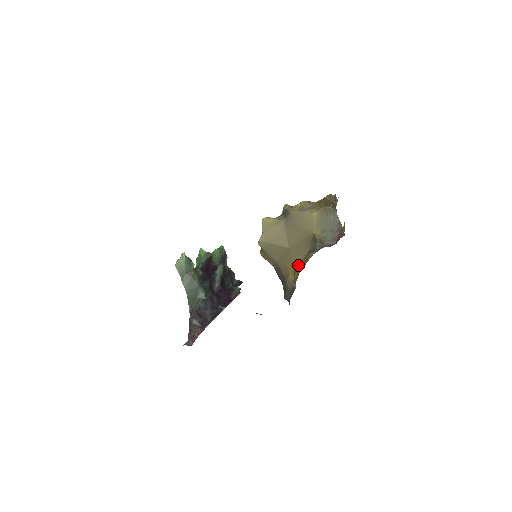
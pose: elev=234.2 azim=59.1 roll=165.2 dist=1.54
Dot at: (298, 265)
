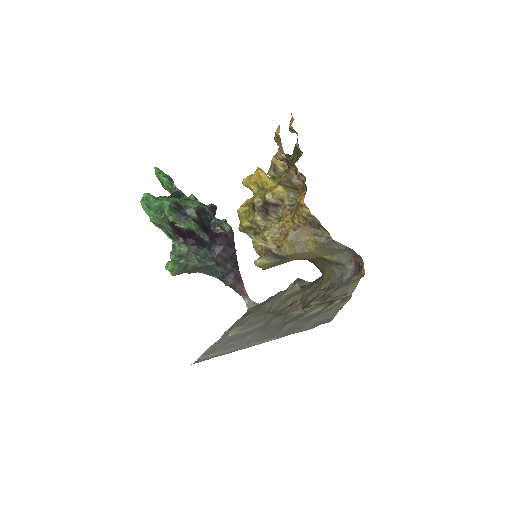
Dot at: occluded
